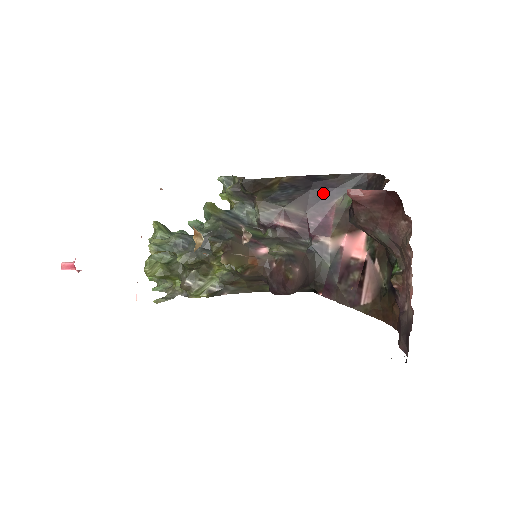
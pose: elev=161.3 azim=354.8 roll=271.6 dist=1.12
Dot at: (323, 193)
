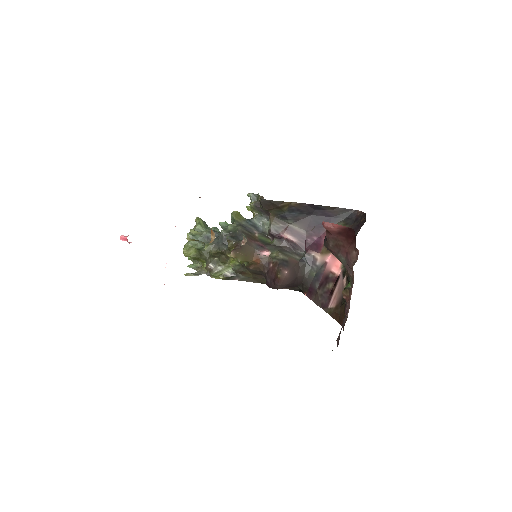
Dot at: (321, 219)
